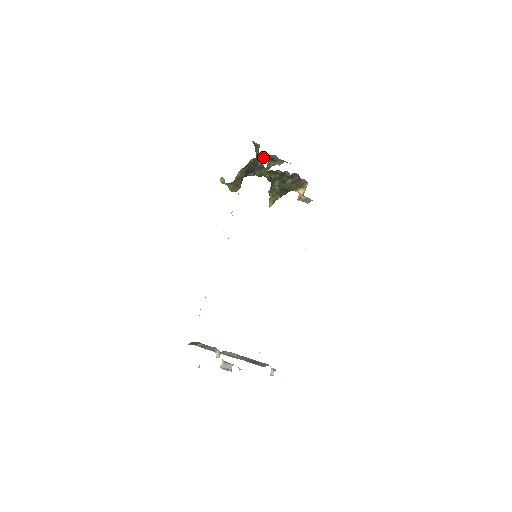
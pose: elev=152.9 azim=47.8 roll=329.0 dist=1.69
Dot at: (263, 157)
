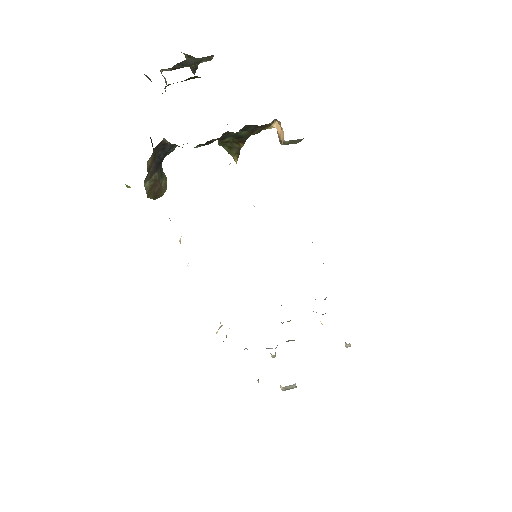
Dot at: (169, 84)
